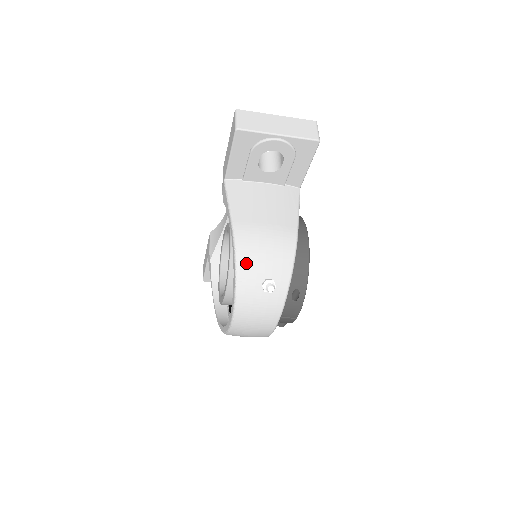
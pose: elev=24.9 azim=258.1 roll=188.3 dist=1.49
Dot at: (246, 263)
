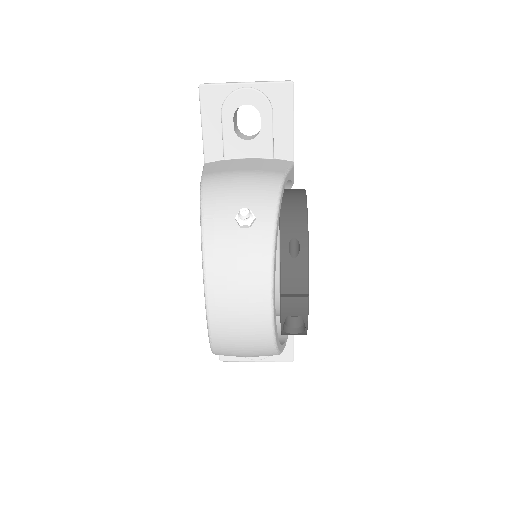
Dot at: (214, 198)
